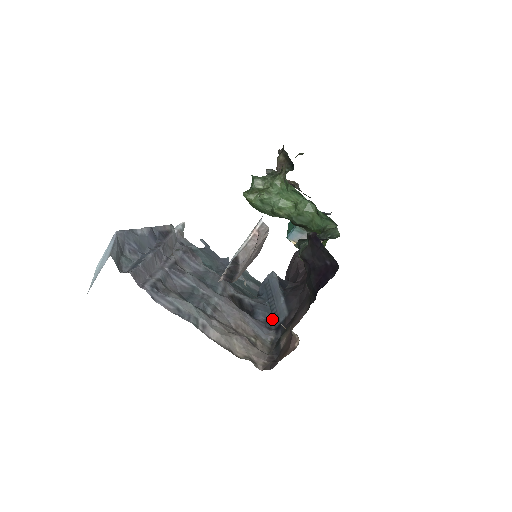
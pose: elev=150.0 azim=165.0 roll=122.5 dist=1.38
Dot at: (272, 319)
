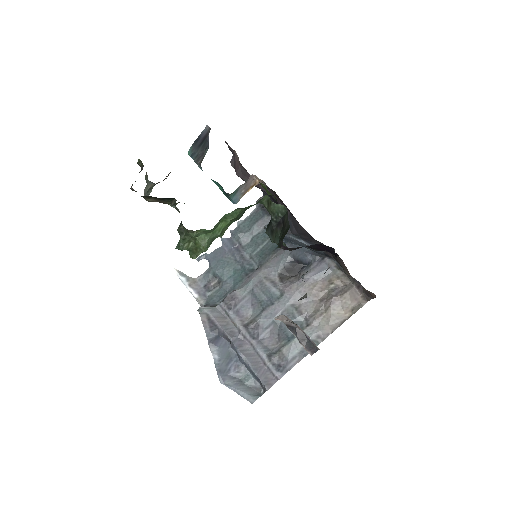
Dot at: (314, 252)
